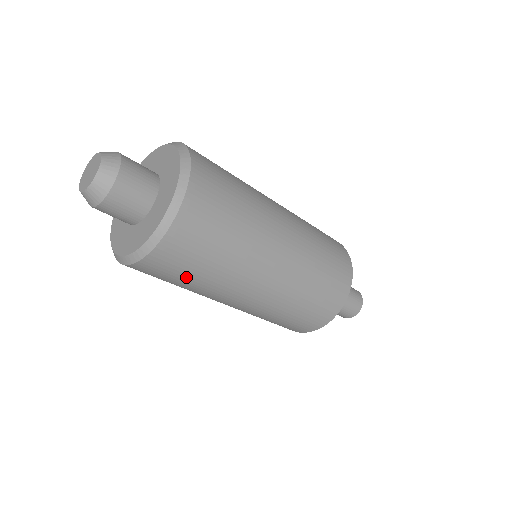
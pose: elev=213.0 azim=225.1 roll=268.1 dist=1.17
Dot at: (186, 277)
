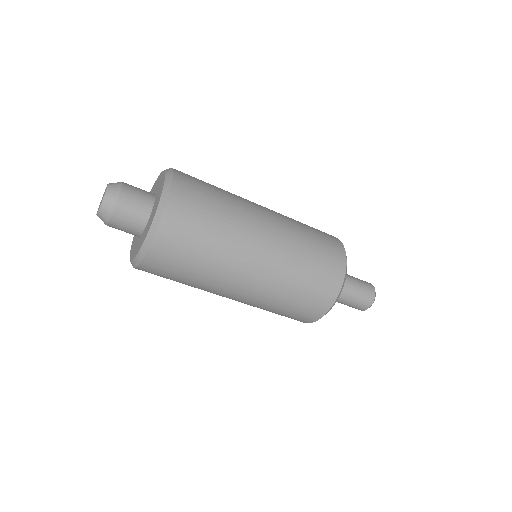
Dot at: (196, 249)
